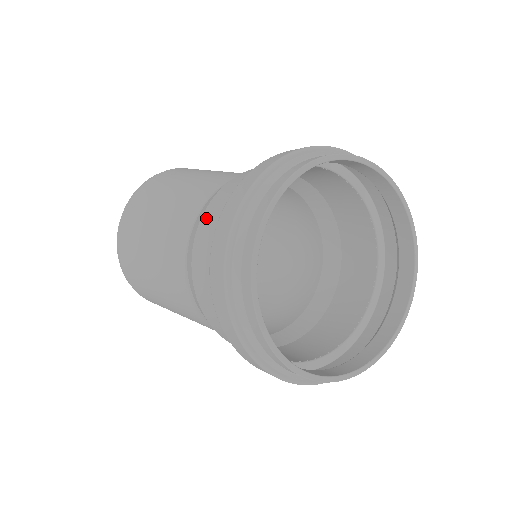
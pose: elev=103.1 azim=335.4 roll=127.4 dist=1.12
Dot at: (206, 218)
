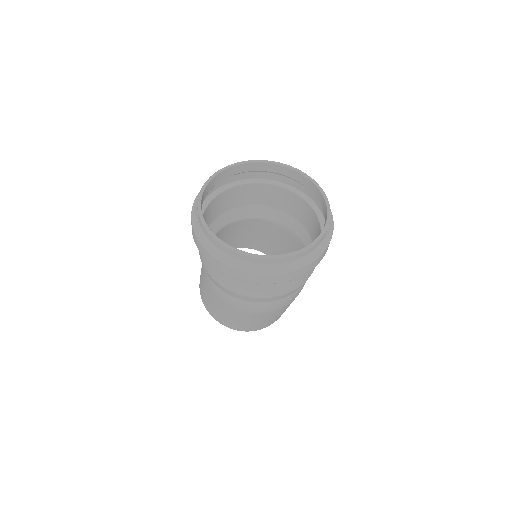
Dot at: (239, 201)
